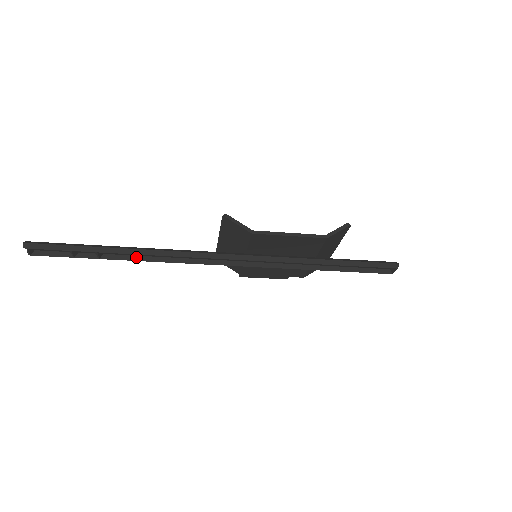
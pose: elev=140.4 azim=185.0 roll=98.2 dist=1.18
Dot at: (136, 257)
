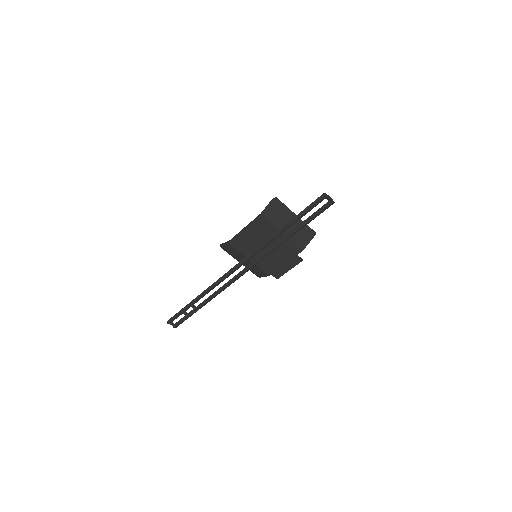
Dot at: (208, 298)
